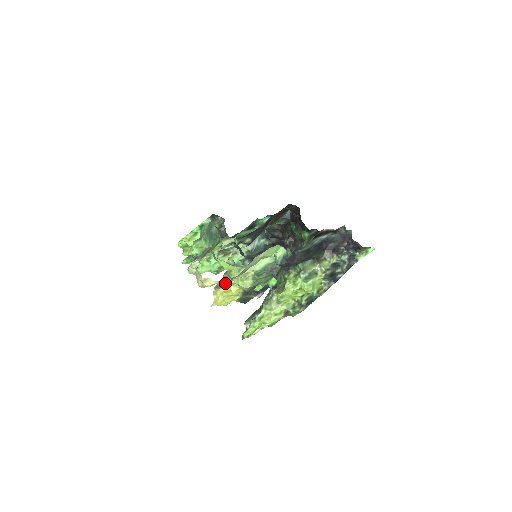
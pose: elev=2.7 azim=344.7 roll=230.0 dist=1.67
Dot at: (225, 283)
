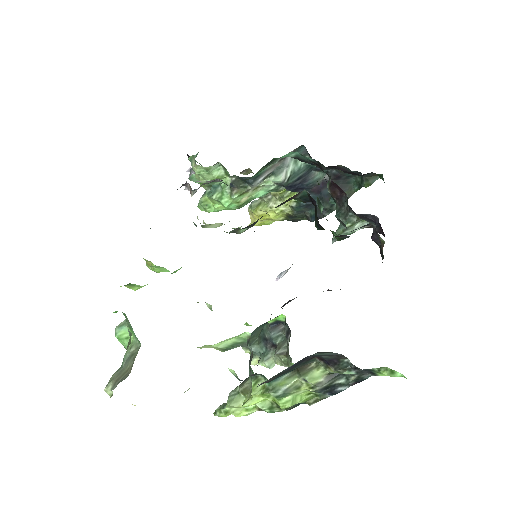
Dot at: (261, 202)
